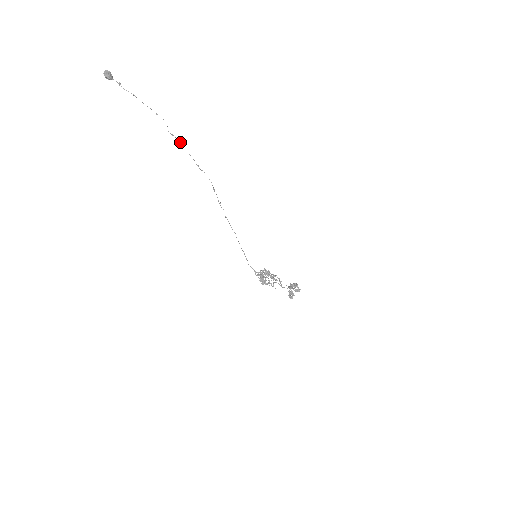
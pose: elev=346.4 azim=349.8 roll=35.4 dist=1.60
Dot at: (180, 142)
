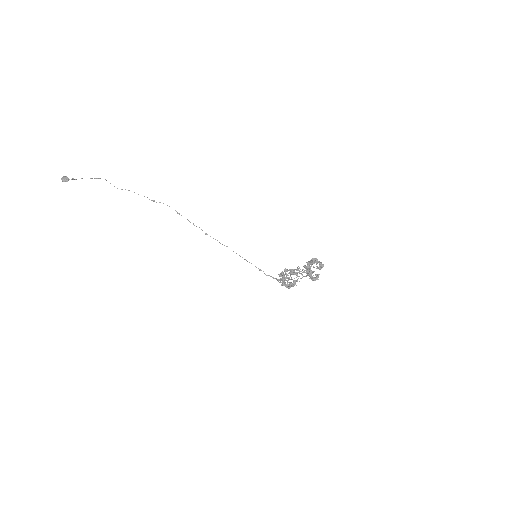
Dot at: occluded
